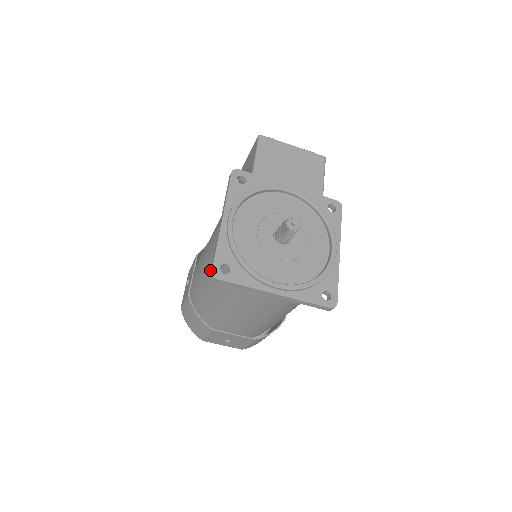
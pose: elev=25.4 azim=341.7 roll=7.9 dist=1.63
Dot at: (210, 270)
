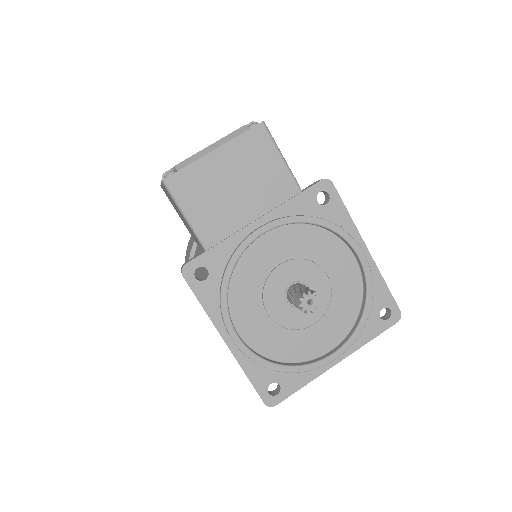
Dot at: occluded
